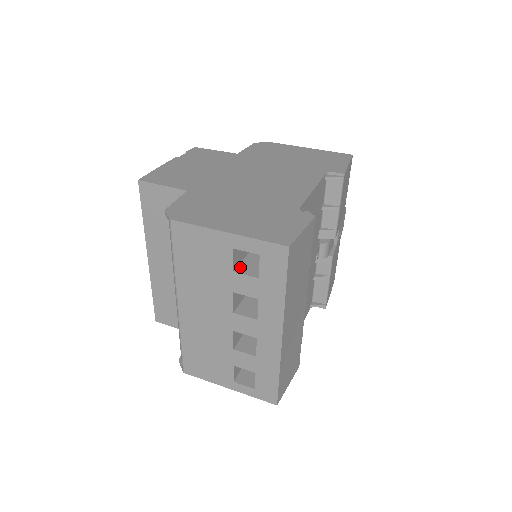
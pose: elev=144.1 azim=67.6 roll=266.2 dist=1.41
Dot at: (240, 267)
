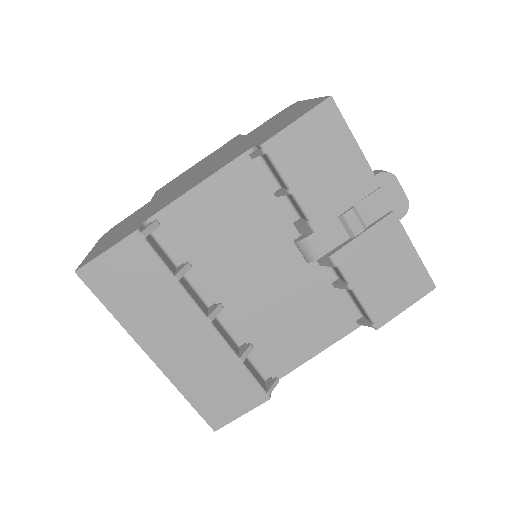
Dot at: occluded
